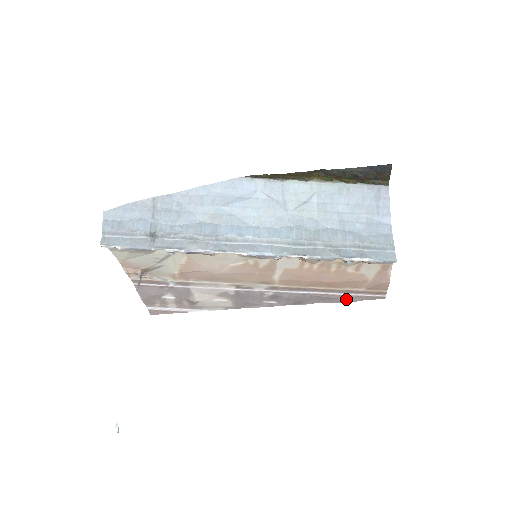
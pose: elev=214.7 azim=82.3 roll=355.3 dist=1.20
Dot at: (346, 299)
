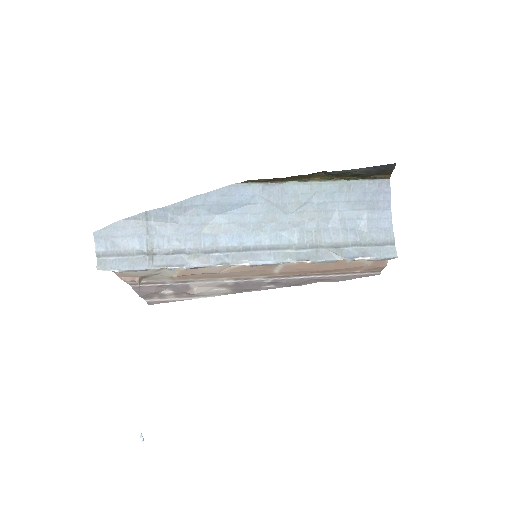
Dot at: (342, 278)
